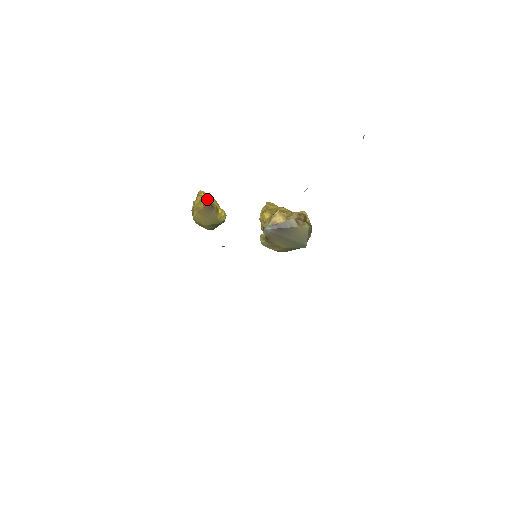
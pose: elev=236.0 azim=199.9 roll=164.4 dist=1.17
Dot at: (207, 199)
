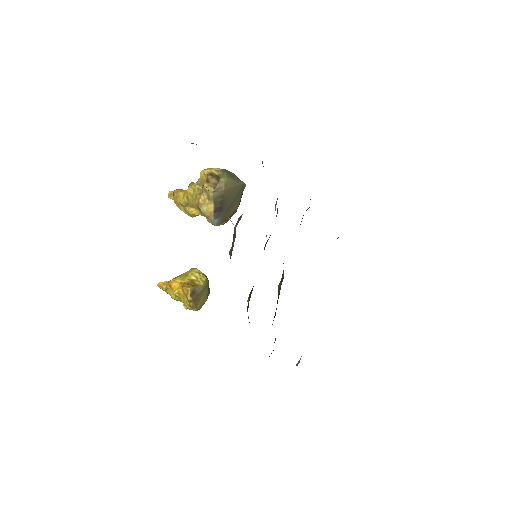
Dot at: (178, 290)
